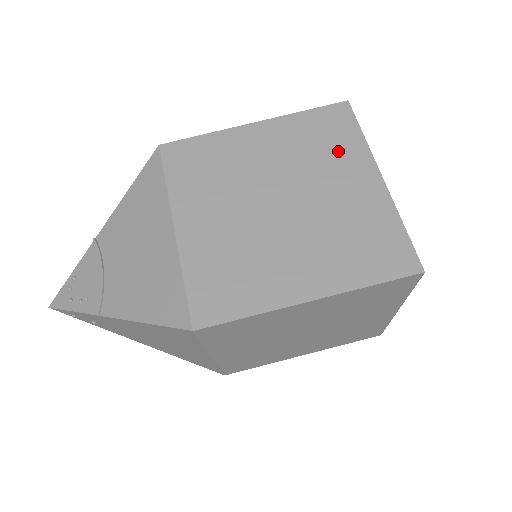
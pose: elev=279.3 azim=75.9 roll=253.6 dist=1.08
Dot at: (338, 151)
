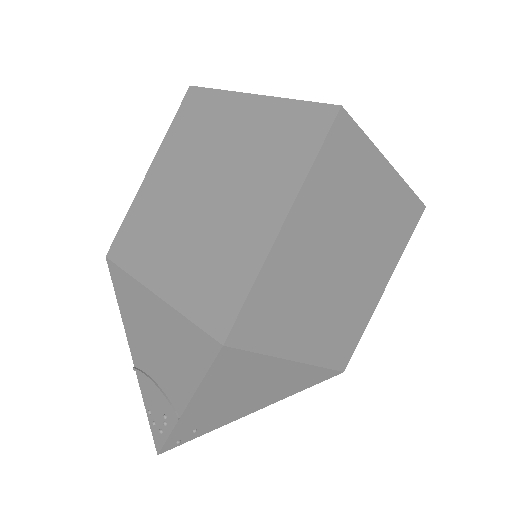
Dot at: (211, 118)
